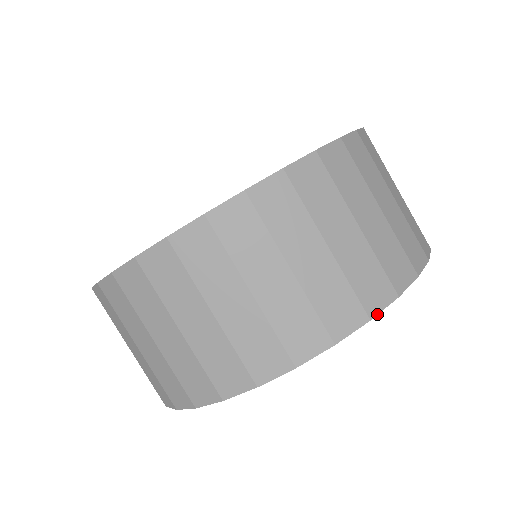
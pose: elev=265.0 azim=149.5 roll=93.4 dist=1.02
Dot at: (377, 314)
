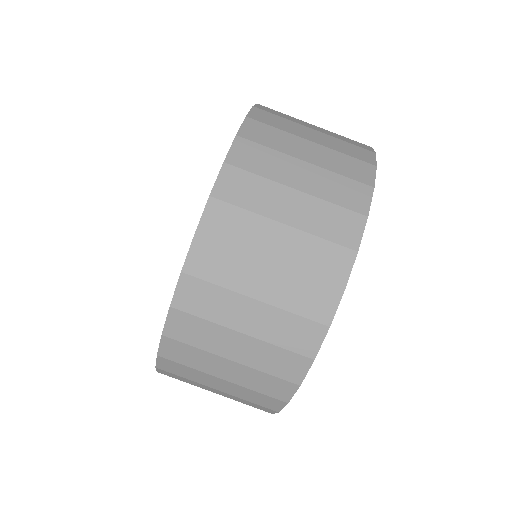
Dot at: (374, 182)
